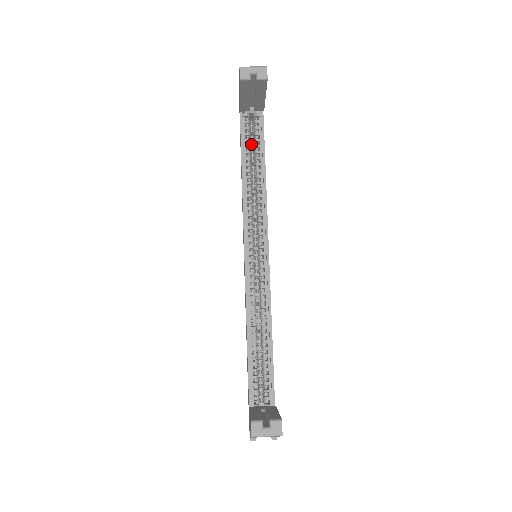
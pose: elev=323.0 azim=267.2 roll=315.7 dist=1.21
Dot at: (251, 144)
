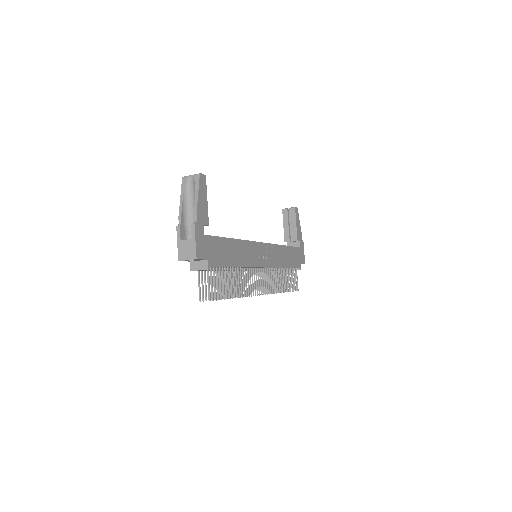
Dot at: occluded
